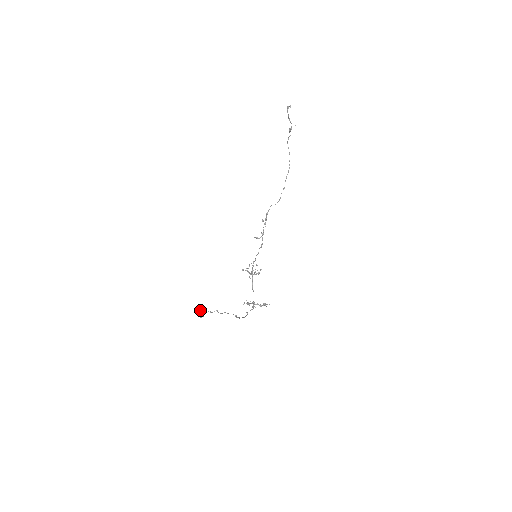
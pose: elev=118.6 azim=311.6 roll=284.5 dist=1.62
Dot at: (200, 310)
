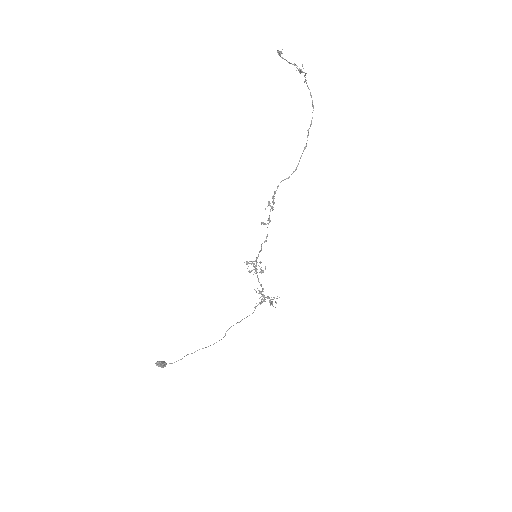
Dot at: (158, 365)
